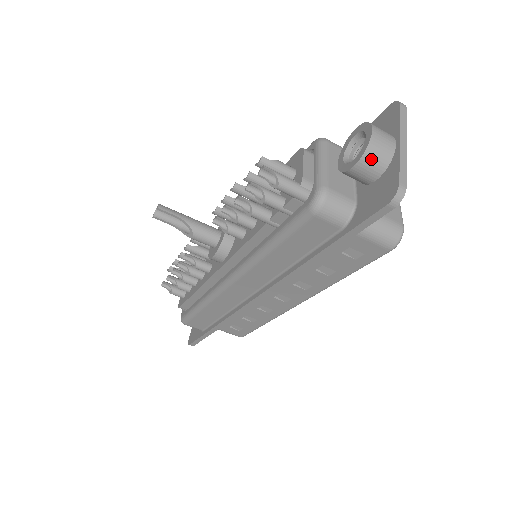
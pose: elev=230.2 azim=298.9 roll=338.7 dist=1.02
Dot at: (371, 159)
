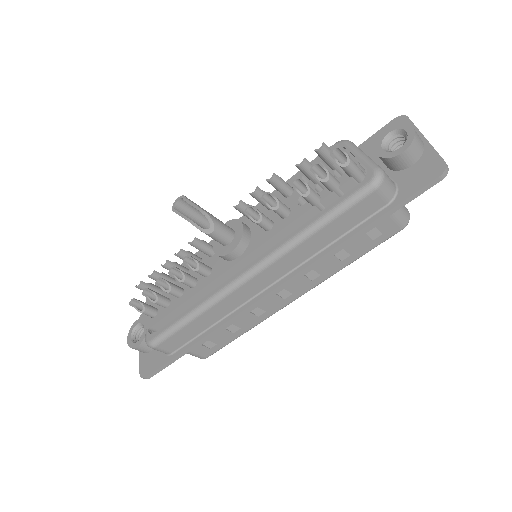
Dot at: (415, 147)
